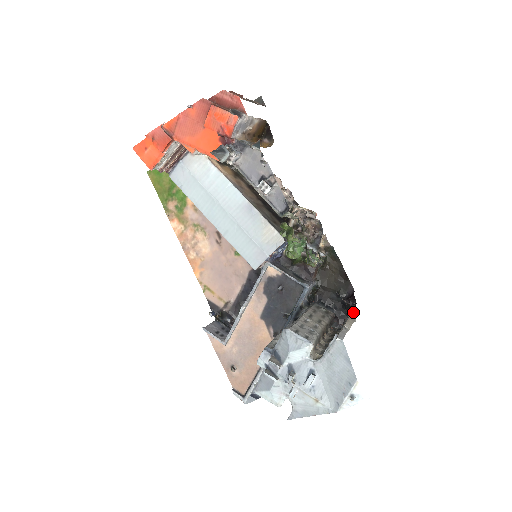
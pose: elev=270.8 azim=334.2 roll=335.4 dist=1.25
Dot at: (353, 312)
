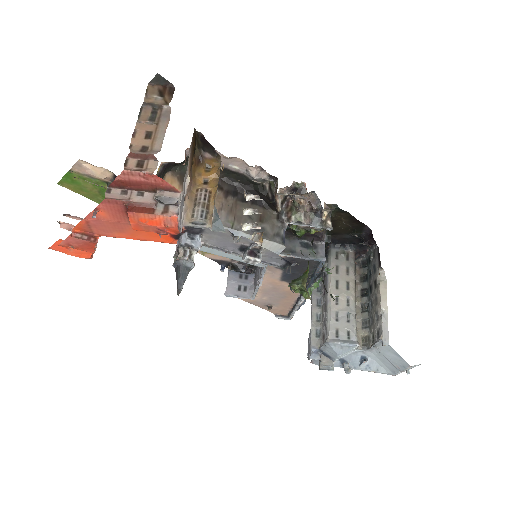
Dot at: (380, 268)
